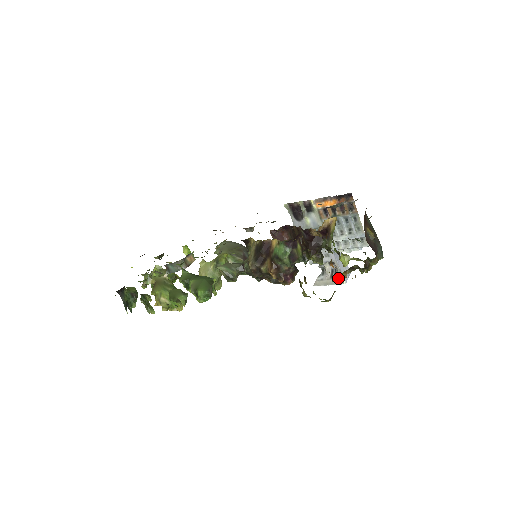
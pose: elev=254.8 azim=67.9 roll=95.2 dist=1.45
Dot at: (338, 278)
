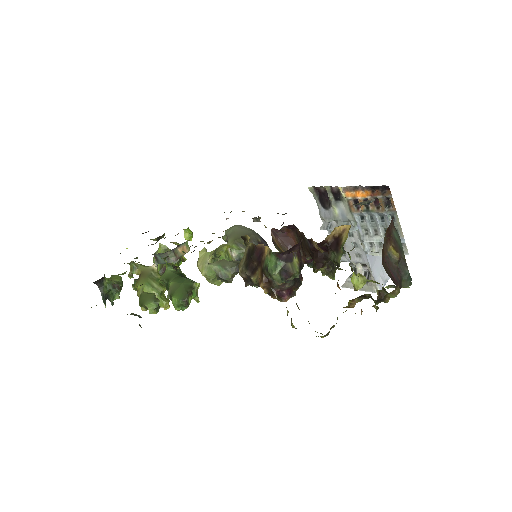
Dot at: (371, 284)
